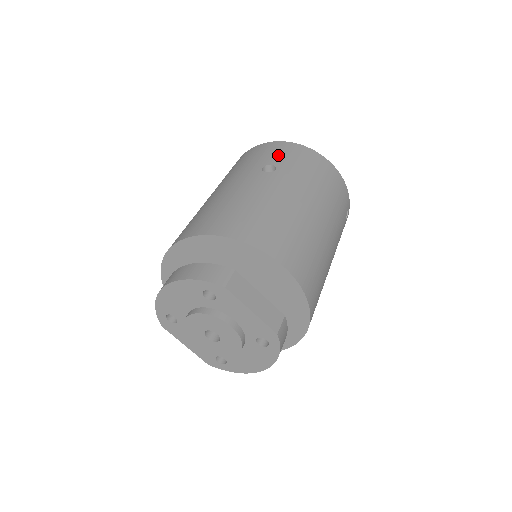
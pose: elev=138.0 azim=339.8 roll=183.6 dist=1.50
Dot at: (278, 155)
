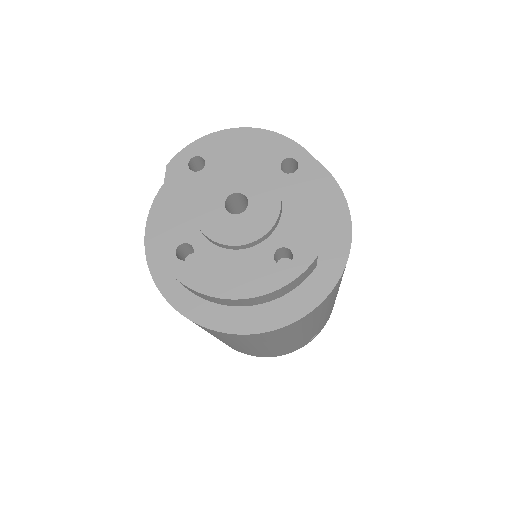
Dot at: occluded
